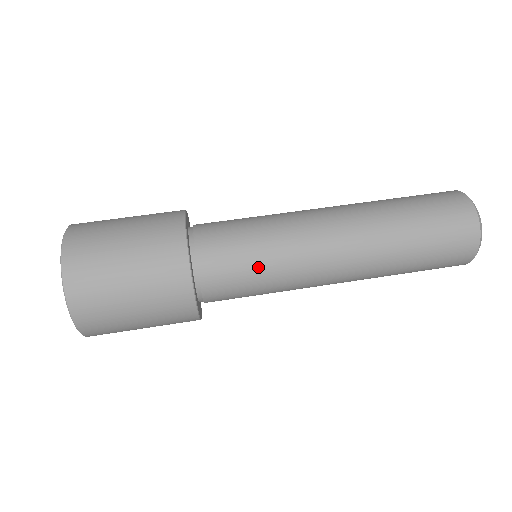
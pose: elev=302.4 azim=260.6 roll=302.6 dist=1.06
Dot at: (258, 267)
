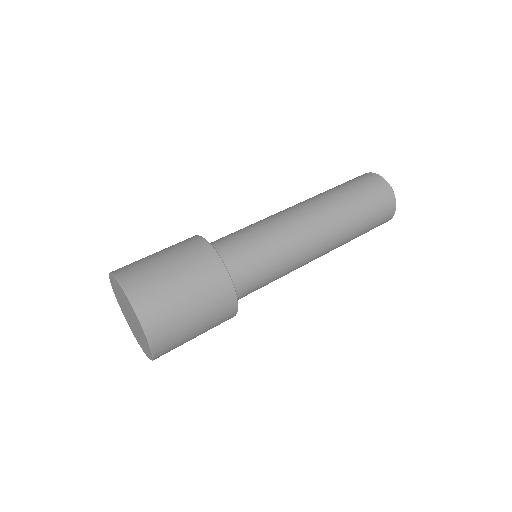
Dot at: (264, 248)
